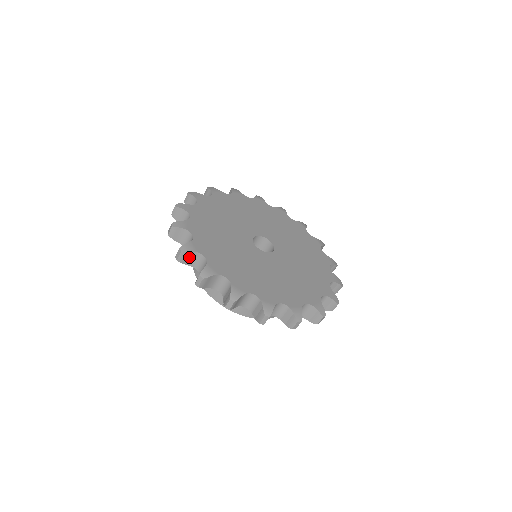
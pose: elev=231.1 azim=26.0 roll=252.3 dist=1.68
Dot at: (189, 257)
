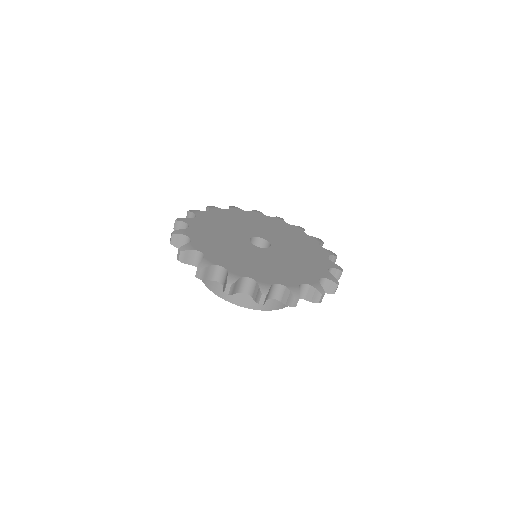
Dot at: (189, 256)
